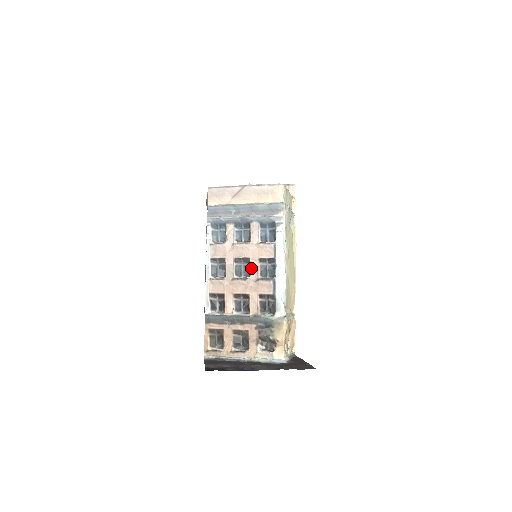
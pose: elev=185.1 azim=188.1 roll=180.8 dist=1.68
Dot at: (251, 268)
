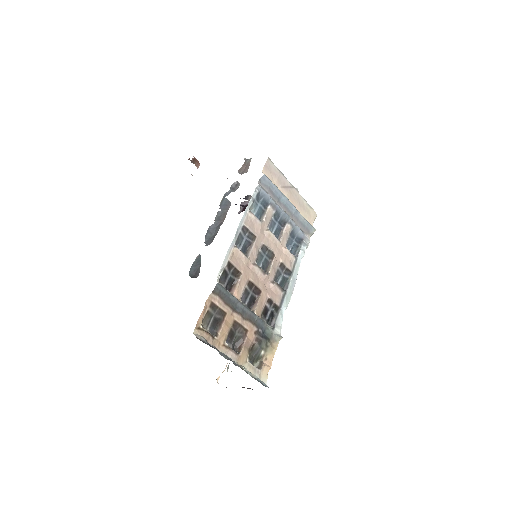
Dot at: (272, 266)
